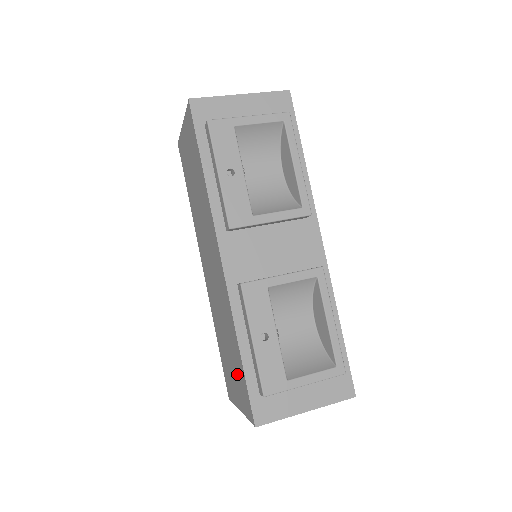
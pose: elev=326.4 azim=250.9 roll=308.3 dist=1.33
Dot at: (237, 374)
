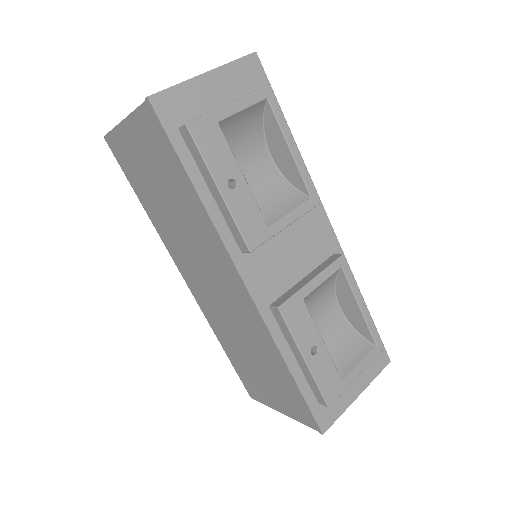
Dot at: (279, 387)
